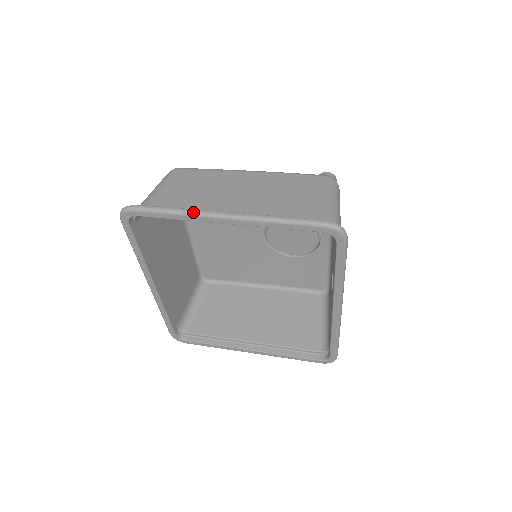
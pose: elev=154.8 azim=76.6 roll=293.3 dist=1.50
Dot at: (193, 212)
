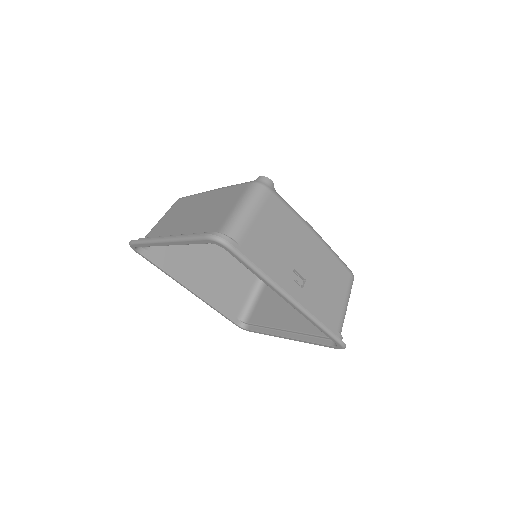
Dot at: (151, 240)
